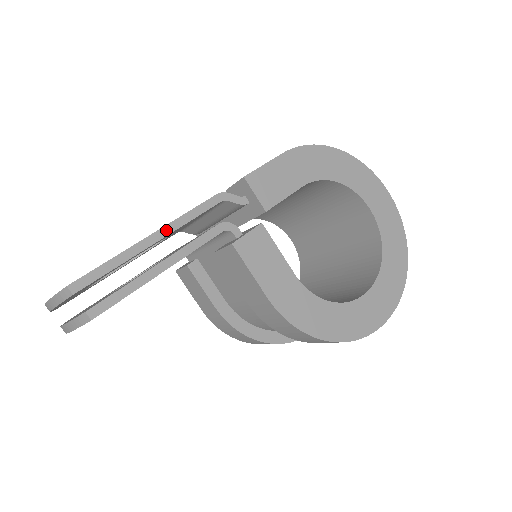
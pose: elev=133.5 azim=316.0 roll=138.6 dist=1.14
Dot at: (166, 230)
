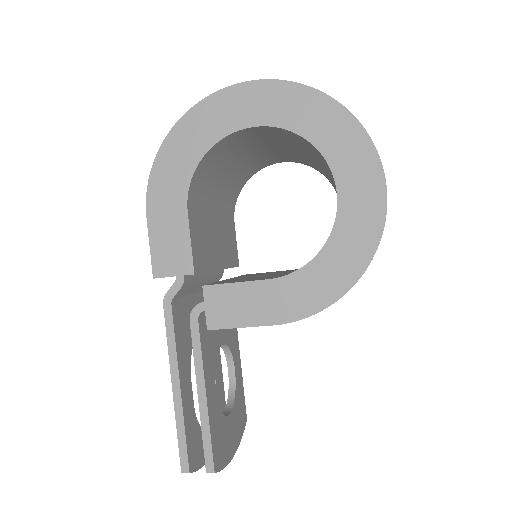
Dot at: (174, 372)
